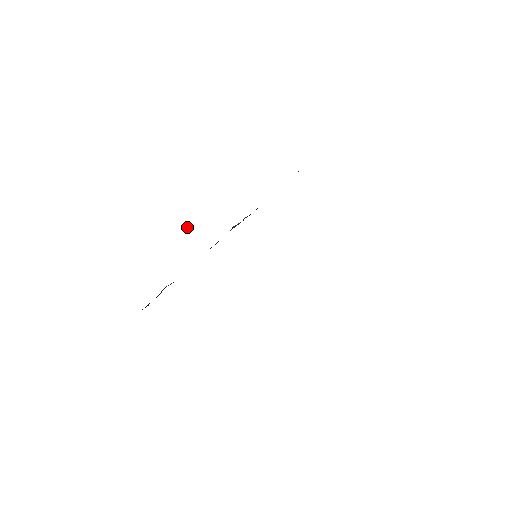
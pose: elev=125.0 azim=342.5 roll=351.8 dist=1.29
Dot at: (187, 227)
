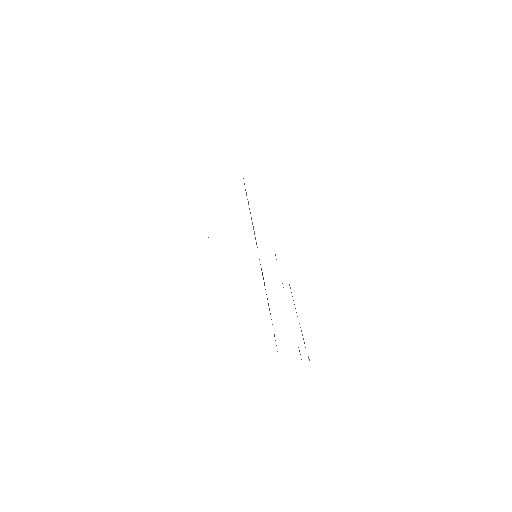
Dot at: occluded
